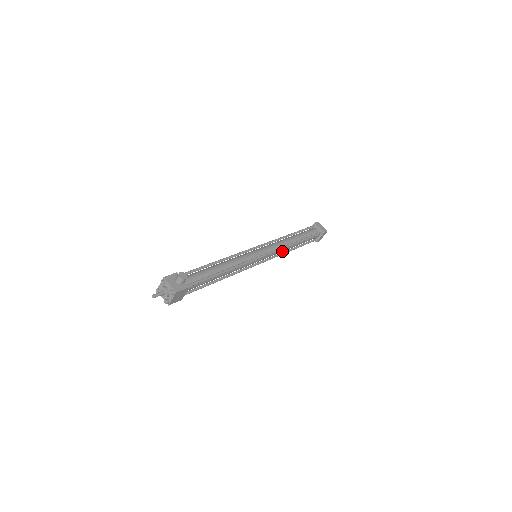
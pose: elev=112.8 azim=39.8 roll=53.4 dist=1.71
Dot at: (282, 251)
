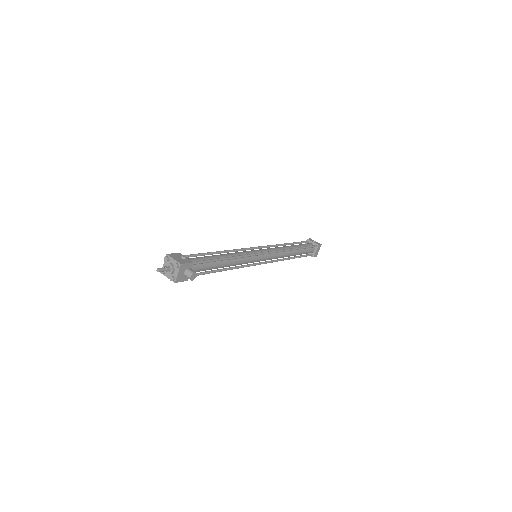
Dot at: occluded
